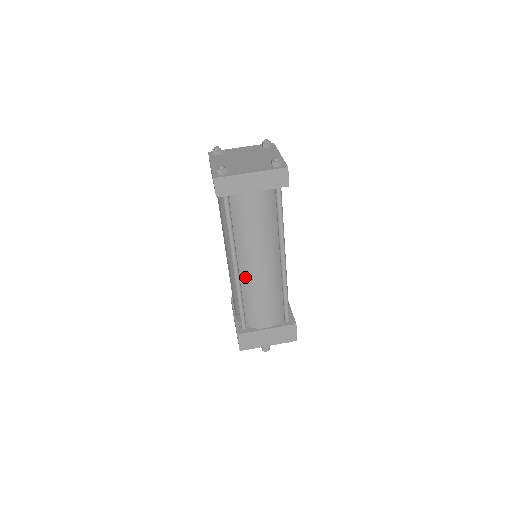
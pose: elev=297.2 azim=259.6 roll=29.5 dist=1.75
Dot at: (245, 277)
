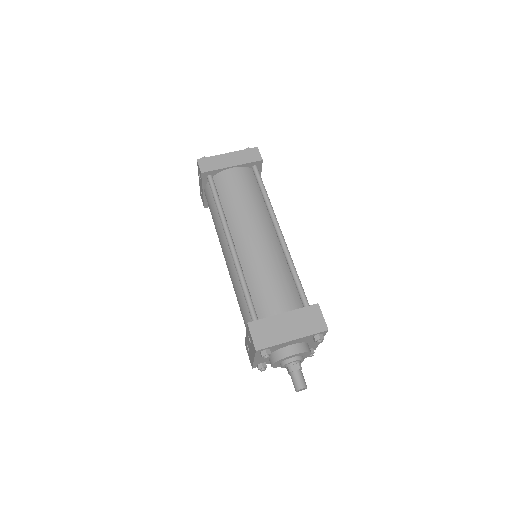
Dot at: (243, 252)
